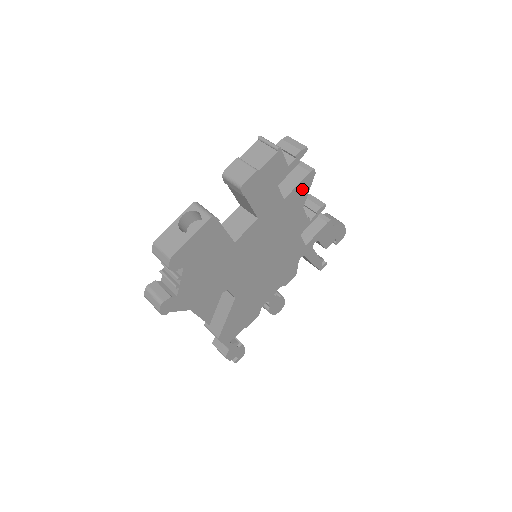
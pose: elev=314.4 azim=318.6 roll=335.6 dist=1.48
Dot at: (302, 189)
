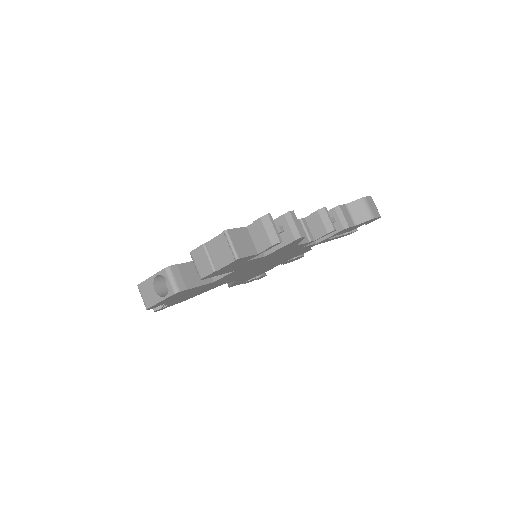
Dot at: (289, 245)
